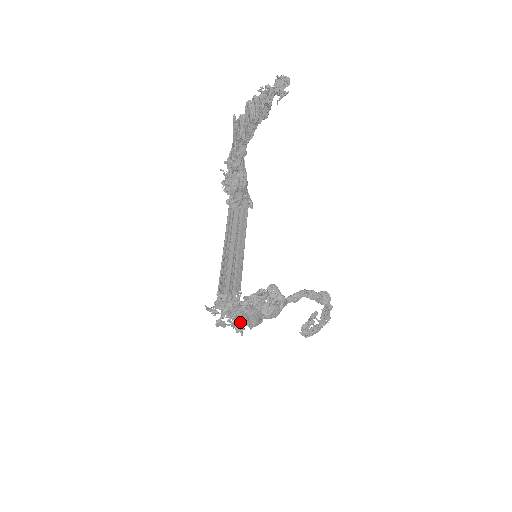
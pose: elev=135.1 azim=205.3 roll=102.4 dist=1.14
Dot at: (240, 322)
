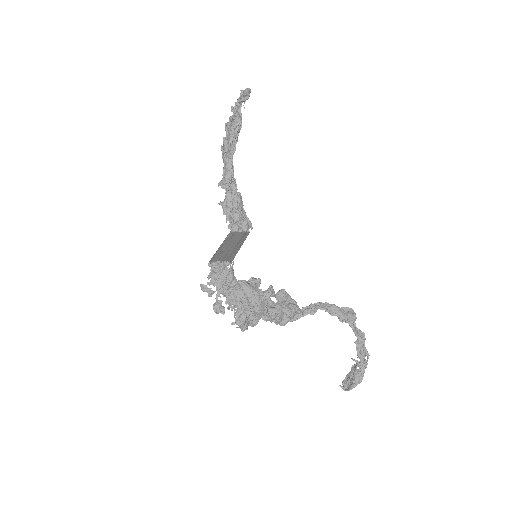
Dot at: (242, 310)
